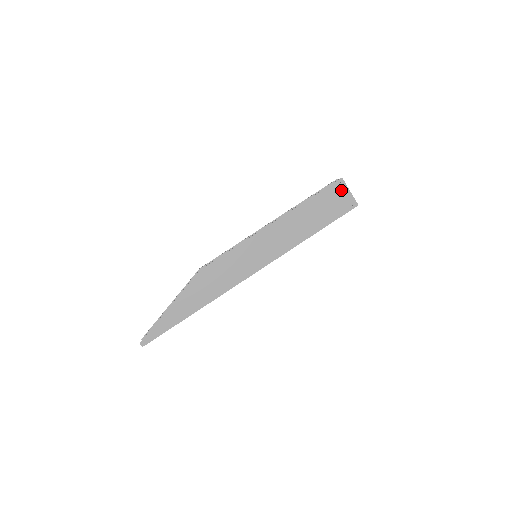
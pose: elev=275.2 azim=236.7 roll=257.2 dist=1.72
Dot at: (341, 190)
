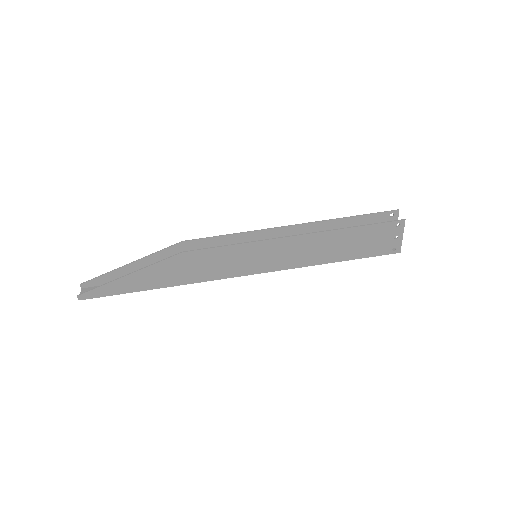
Dot at: (394, 232)
